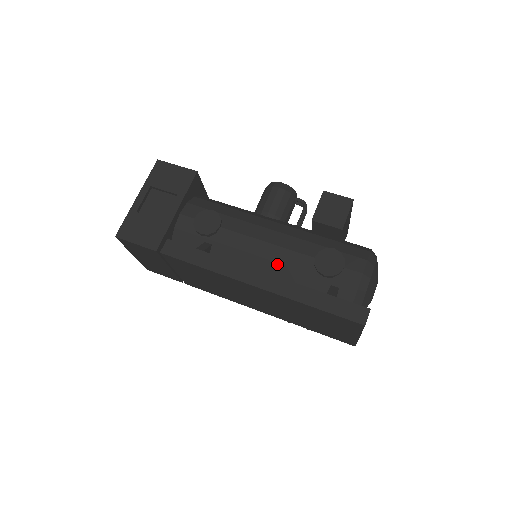
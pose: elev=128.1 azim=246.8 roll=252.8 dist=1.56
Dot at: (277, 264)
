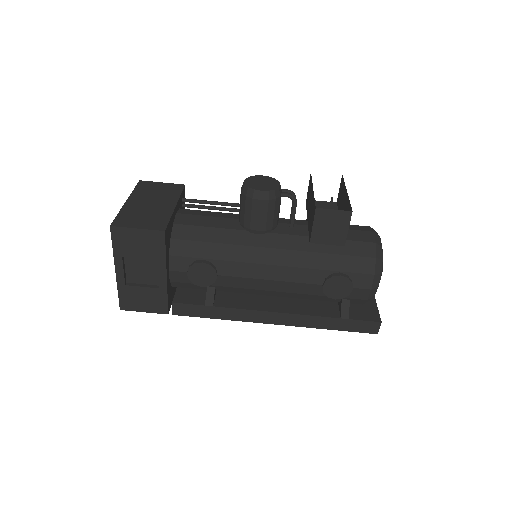
Dot at: (286, 293)
